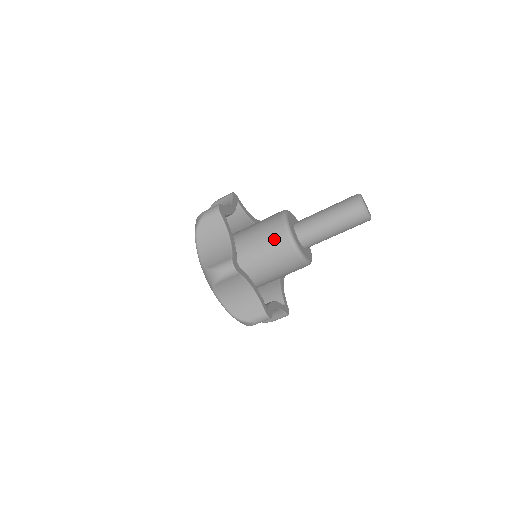
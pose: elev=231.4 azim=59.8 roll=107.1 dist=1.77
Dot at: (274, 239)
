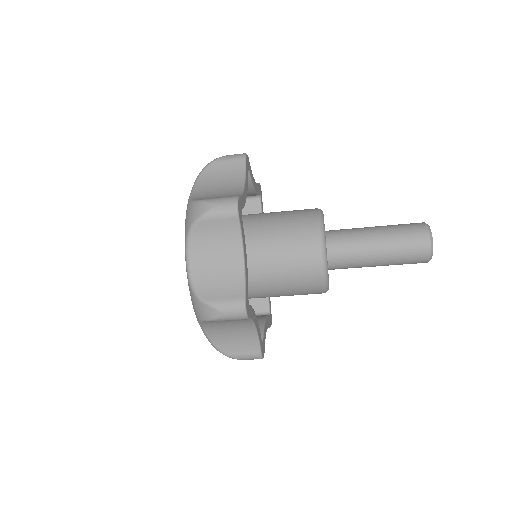
Dot at: (300, 262)
